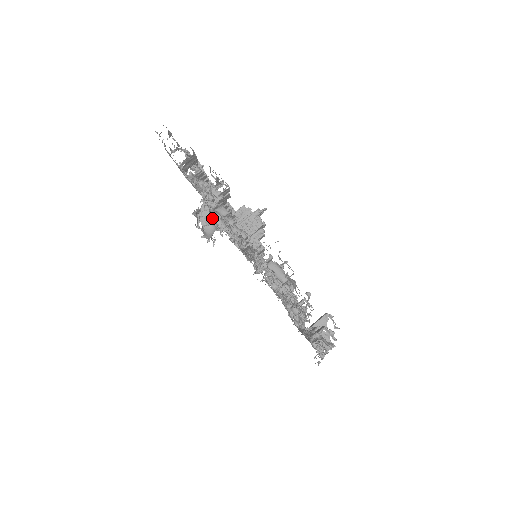
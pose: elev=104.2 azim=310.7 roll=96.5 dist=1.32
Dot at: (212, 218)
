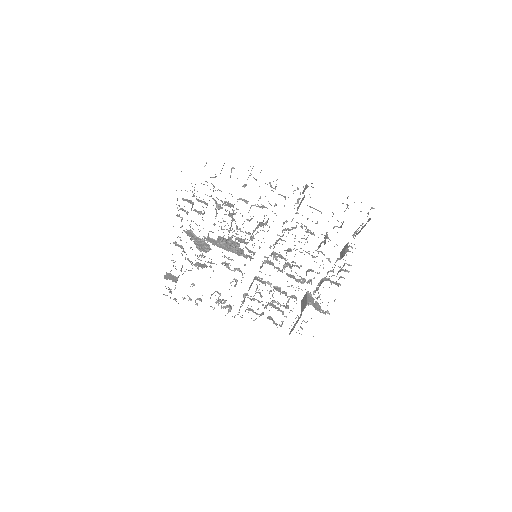
Dot at: occluded
